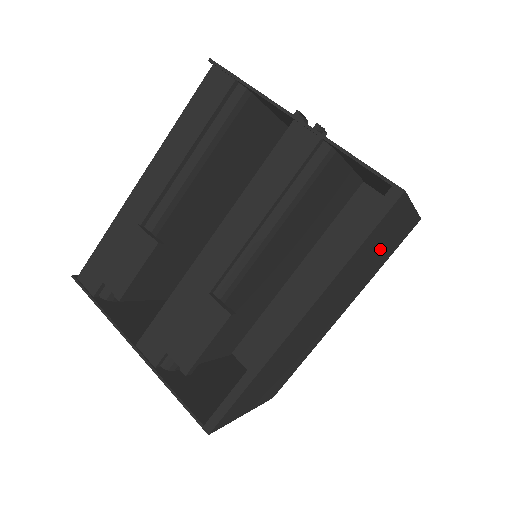
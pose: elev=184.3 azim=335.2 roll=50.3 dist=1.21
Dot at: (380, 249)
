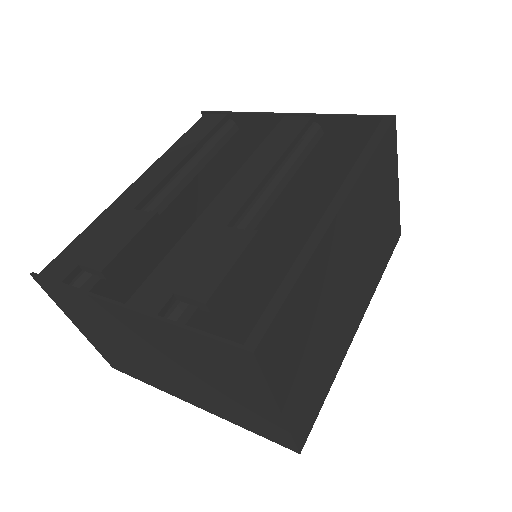
Dot at: (382, 214)
